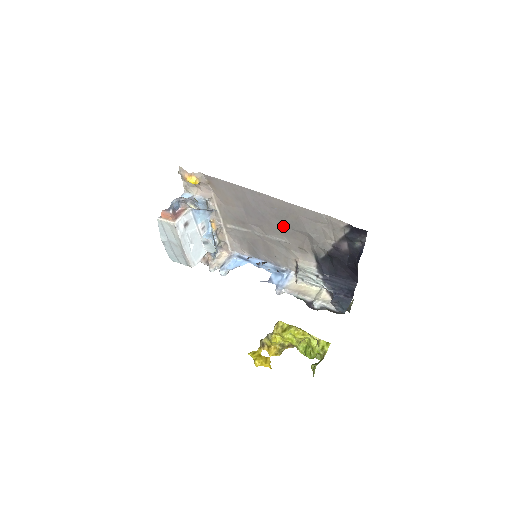
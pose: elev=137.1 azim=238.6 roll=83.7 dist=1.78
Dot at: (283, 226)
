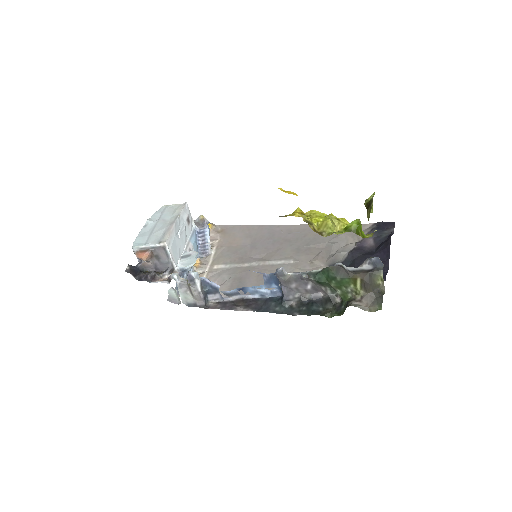
Dot at: (296, 247)
